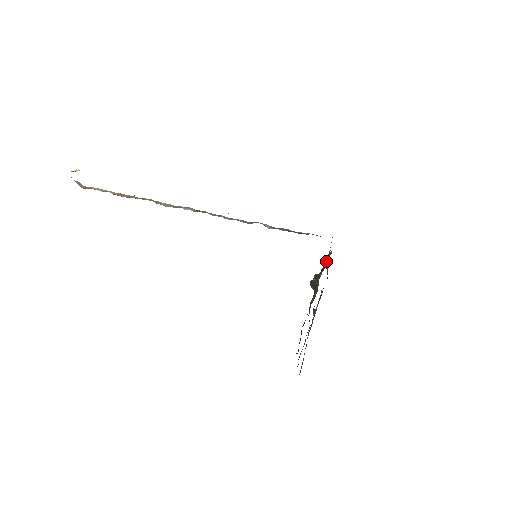
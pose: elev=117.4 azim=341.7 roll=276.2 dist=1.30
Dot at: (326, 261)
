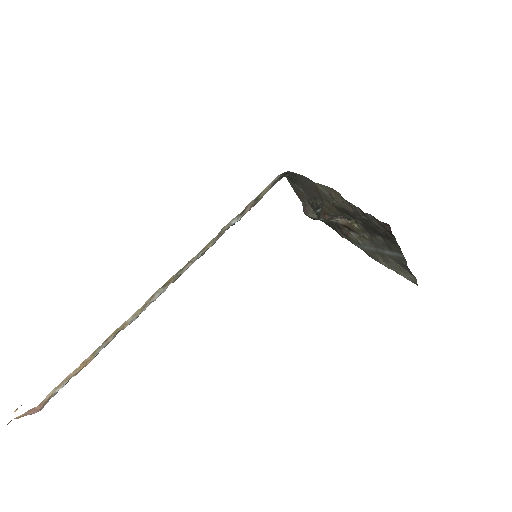
Dot at: (308, 212)
